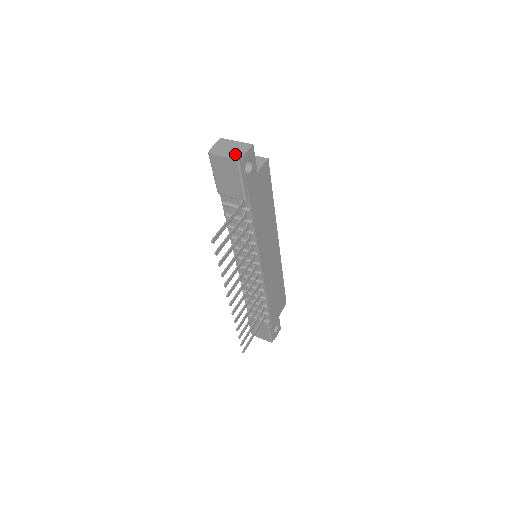
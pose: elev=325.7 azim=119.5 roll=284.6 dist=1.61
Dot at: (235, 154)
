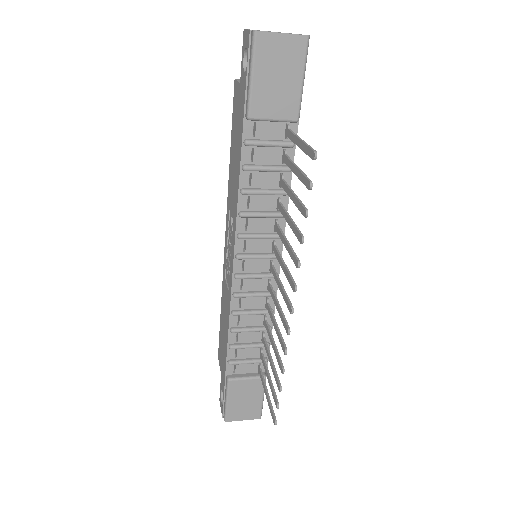
Dot at: occluded
